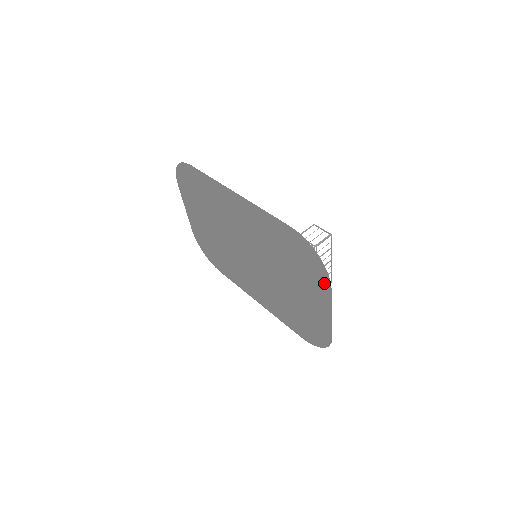
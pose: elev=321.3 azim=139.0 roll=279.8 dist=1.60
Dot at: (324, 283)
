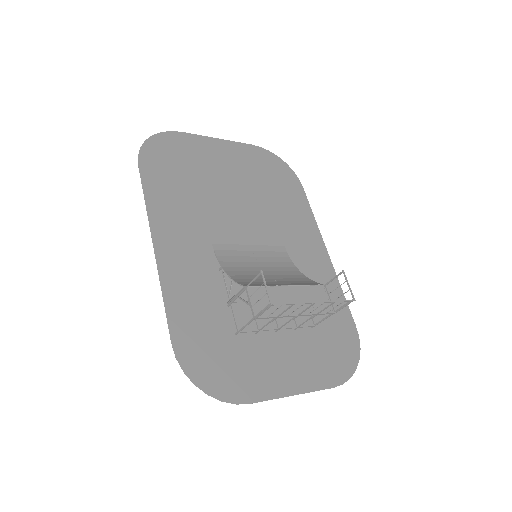
Dot at: (244, 391)
